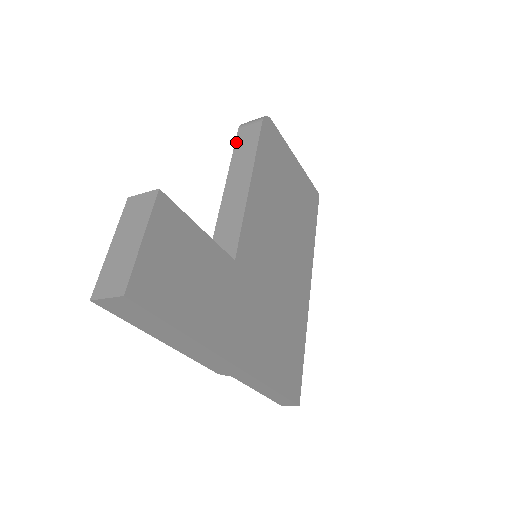
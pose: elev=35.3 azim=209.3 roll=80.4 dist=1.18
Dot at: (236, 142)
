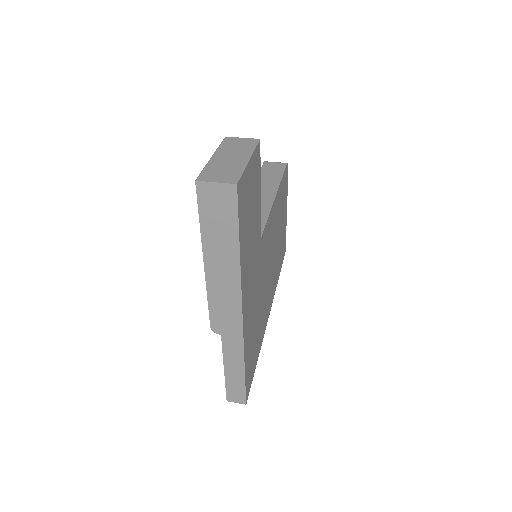
Dot at: (262, 169)
